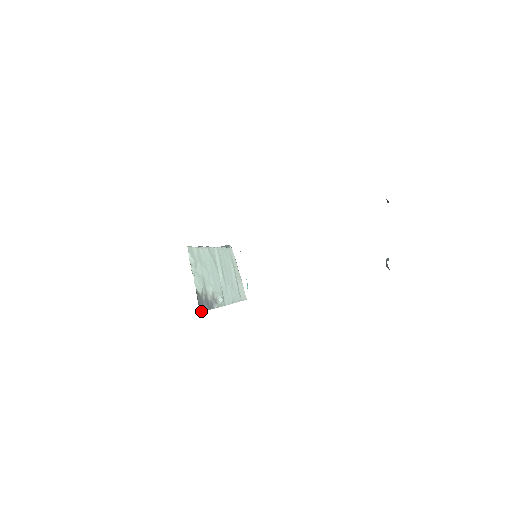
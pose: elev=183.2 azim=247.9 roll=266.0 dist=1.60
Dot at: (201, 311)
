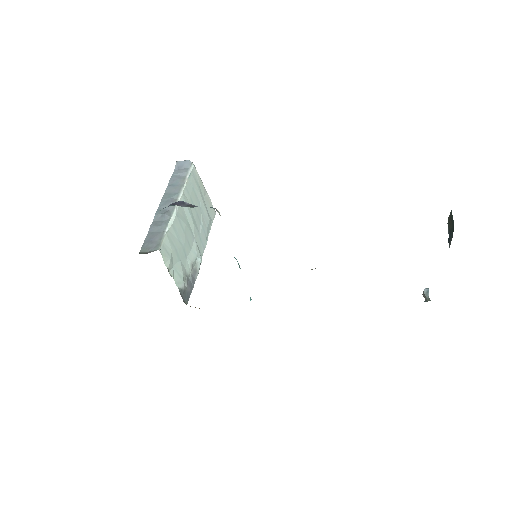
Dot at: (187, 303)
